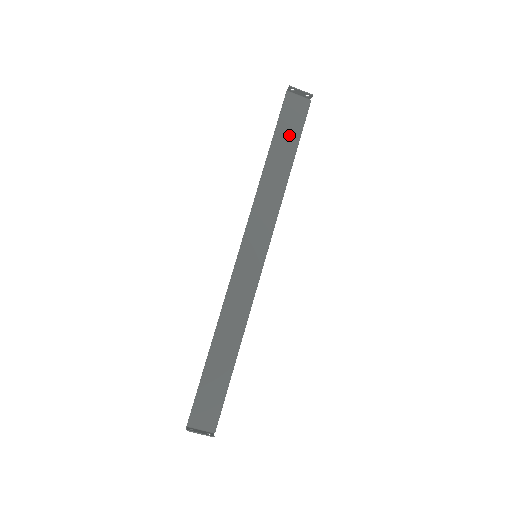
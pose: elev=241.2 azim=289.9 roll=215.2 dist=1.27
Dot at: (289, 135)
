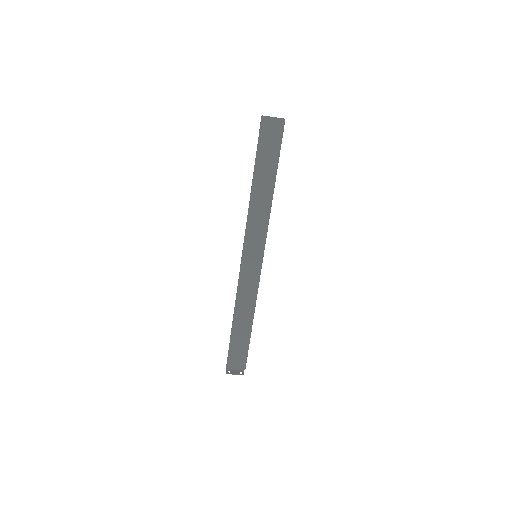
Dot at: (269, 157)
